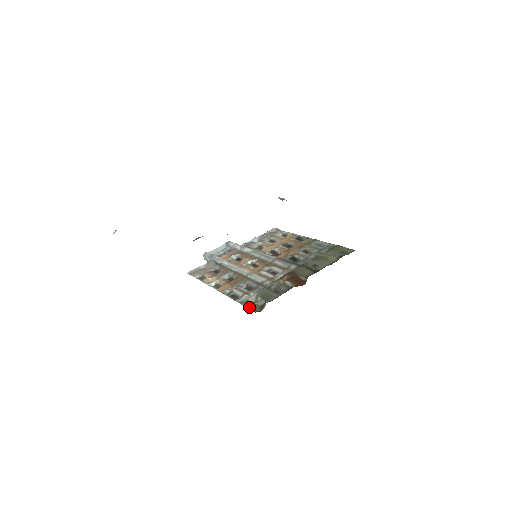
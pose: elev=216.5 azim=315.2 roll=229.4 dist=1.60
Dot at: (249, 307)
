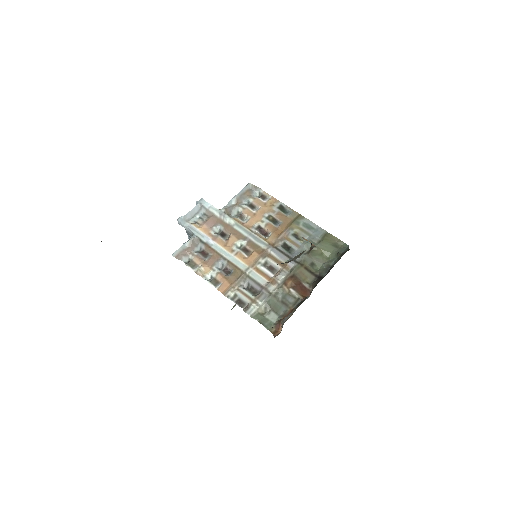
Dot at: (263, 324)
